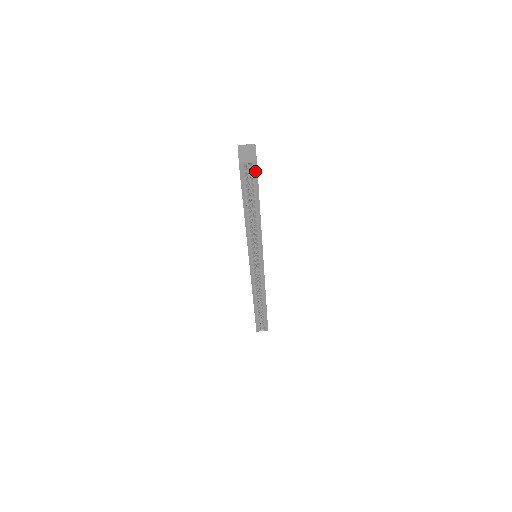
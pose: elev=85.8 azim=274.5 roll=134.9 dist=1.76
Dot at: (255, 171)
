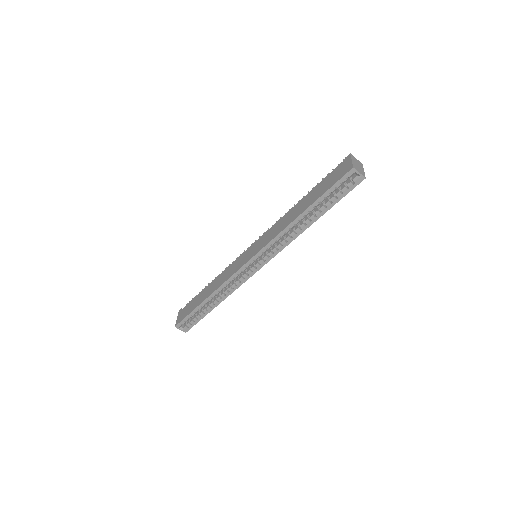
Dot at: (355, 184)
